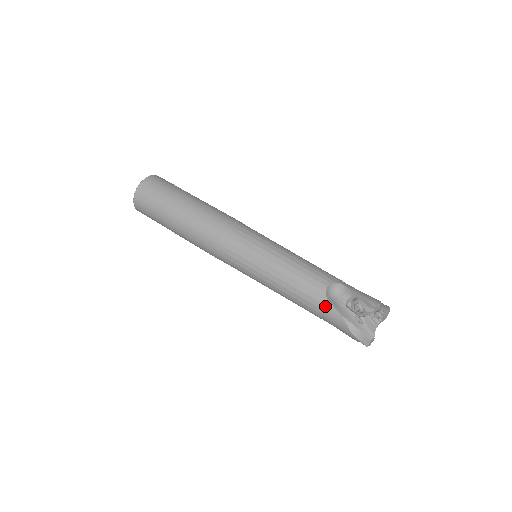
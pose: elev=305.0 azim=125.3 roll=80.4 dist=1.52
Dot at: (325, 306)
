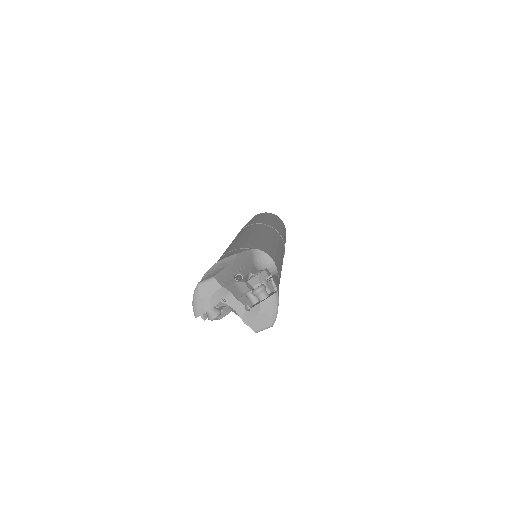
Dot at: (241, 248)
